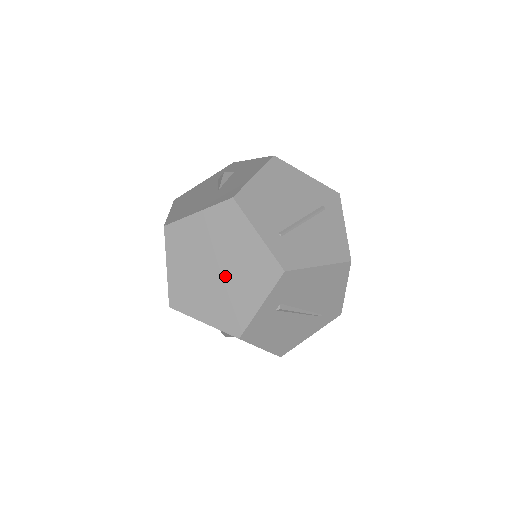
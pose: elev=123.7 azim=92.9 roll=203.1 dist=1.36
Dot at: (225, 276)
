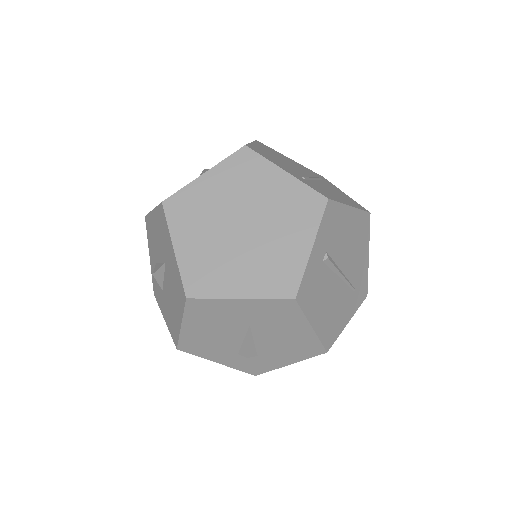
Dot at: (257, 230)
